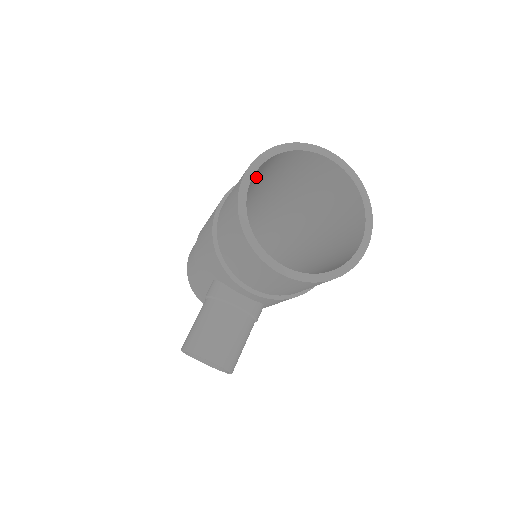
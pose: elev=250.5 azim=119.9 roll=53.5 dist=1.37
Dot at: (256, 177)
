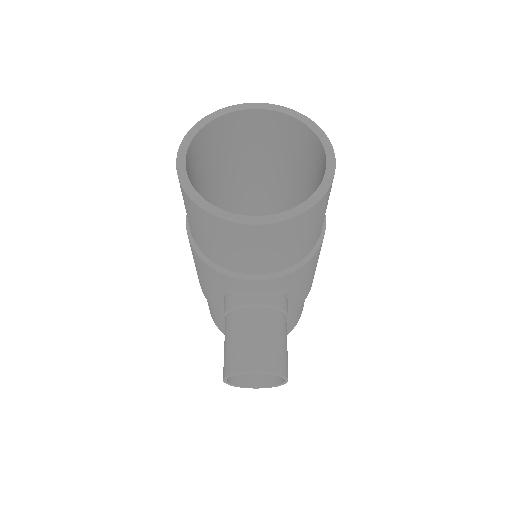
Dot at: (203, 170)
